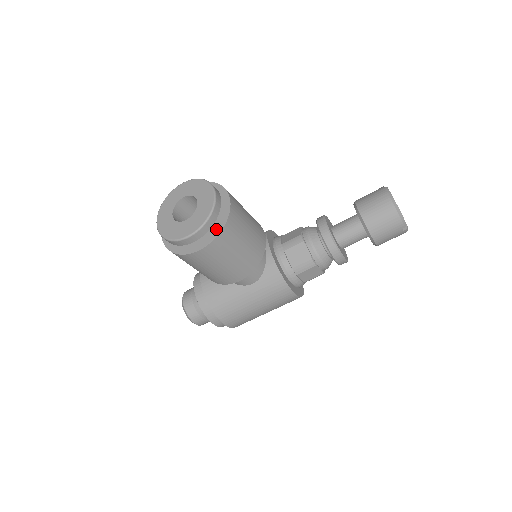
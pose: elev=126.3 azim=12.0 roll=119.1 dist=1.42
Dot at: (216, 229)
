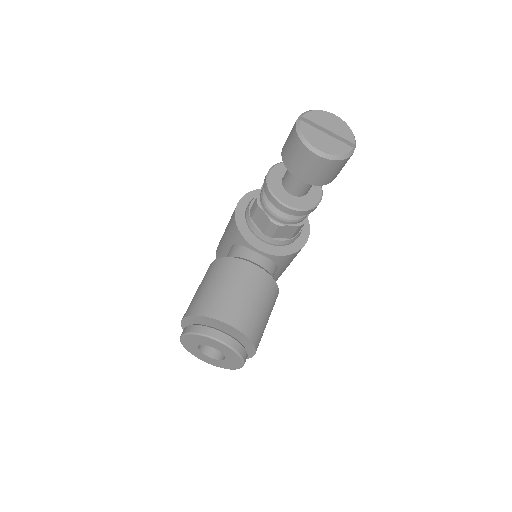
Dot at: (248, 345)
